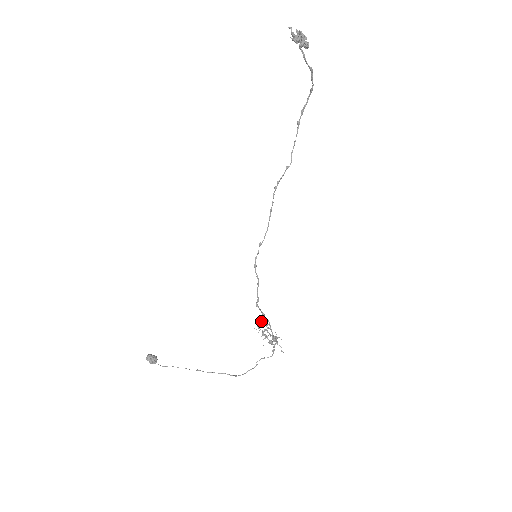
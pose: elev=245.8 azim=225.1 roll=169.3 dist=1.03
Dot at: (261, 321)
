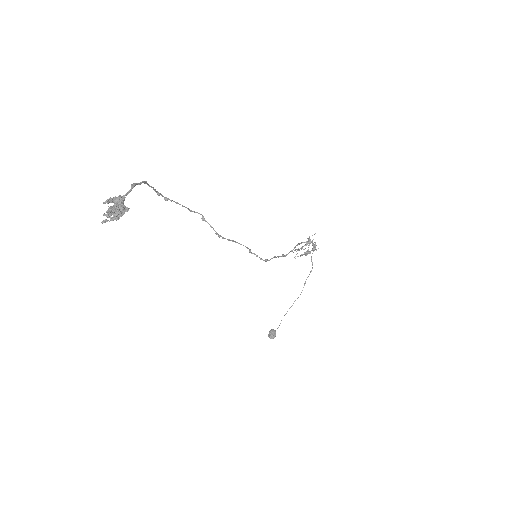
Dot at: occluded
